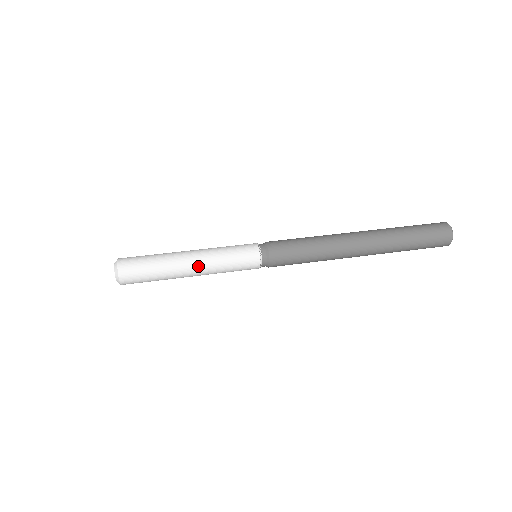
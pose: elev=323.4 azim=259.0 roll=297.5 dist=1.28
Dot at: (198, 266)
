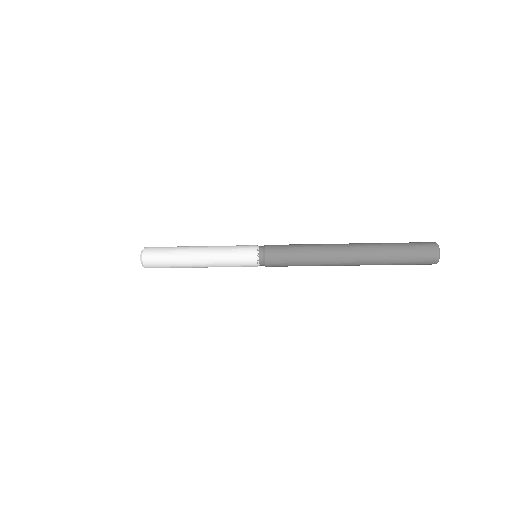
Dot at: (205, 259)
